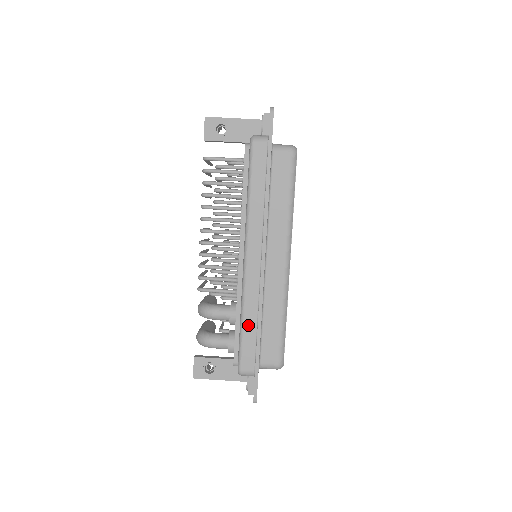
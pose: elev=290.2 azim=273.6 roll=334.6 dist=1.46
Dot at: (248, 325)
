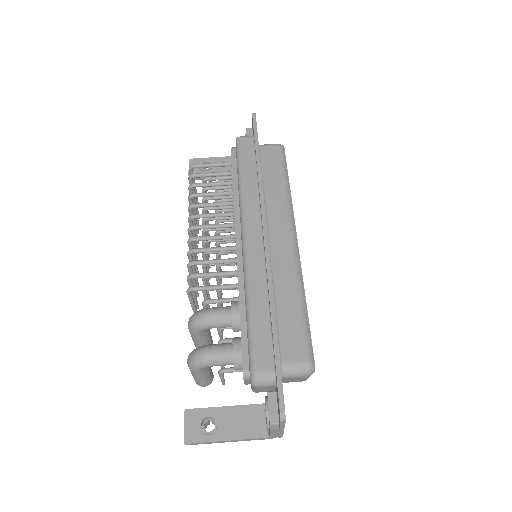
Dot at: (257, 309)
